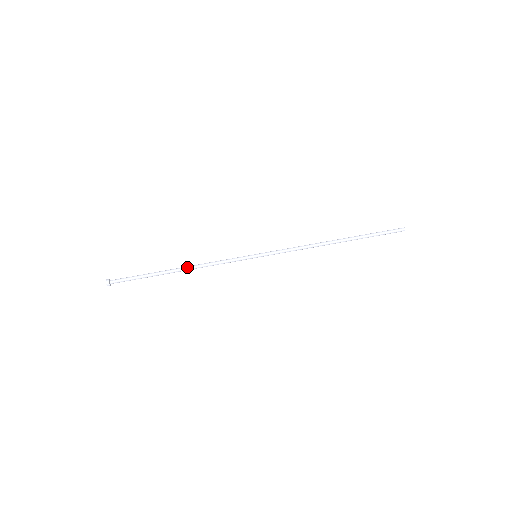
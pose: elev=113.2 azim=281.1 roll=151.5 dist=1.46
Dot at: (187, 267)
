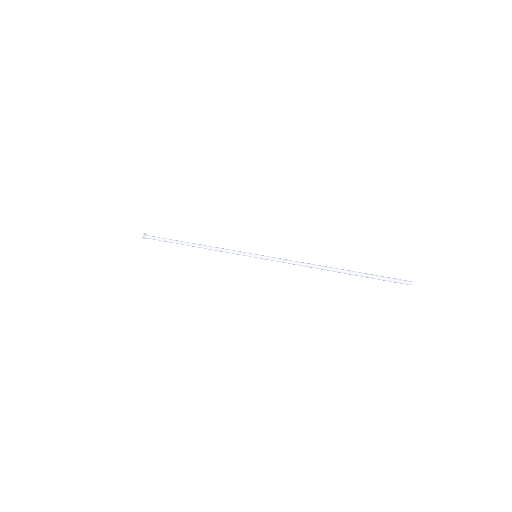
Dot at: (201, 245)
